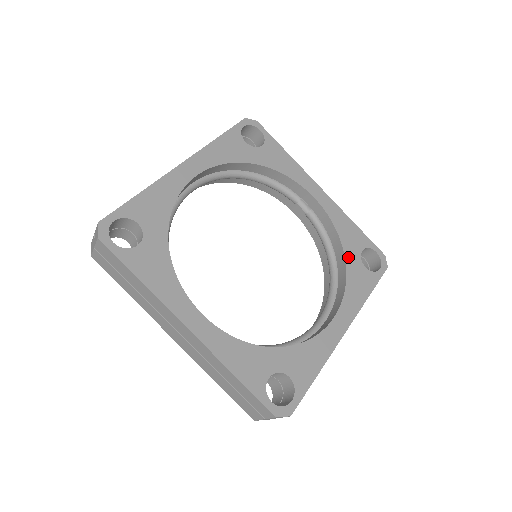
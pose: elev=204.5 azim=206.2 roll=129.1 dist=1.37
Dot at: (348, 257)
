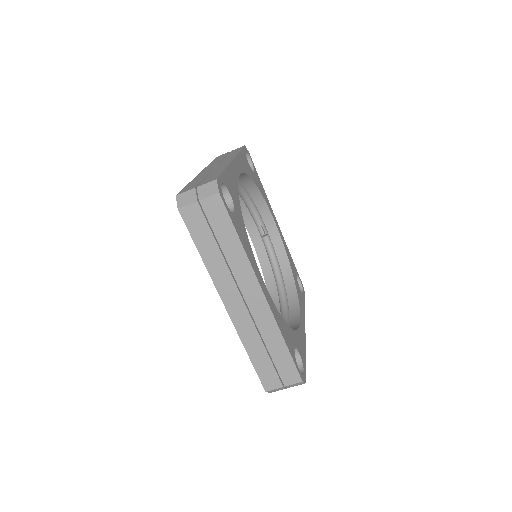
Dot at: (294, 277)
